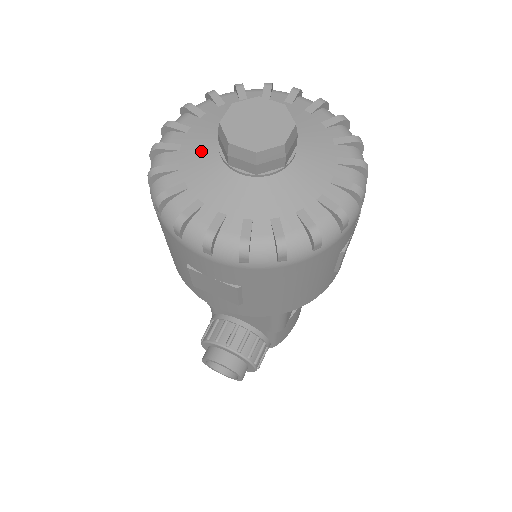
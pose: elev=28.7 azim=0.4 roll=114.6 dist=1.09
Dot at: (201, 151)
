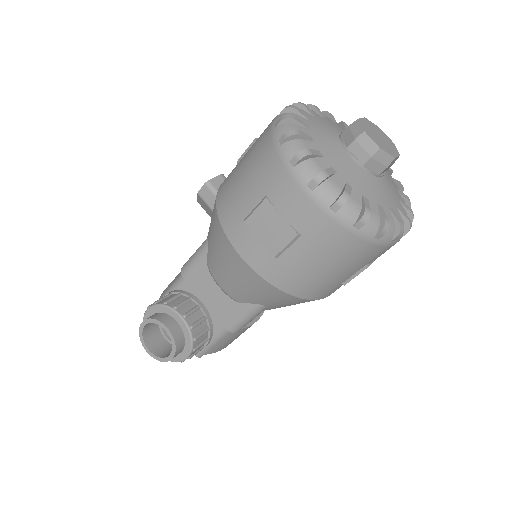
Dot at: (326, 130)
